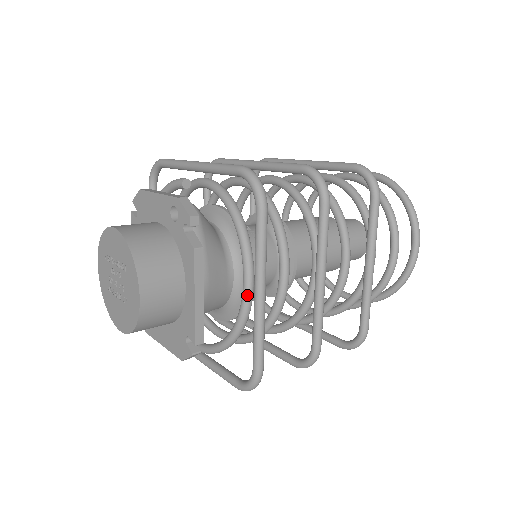
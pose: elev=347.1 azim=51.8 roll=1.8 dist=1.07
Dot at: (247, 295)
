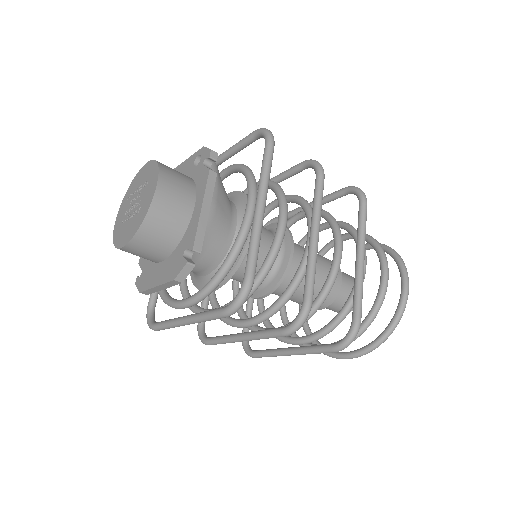
Dot at: (248, 215)
